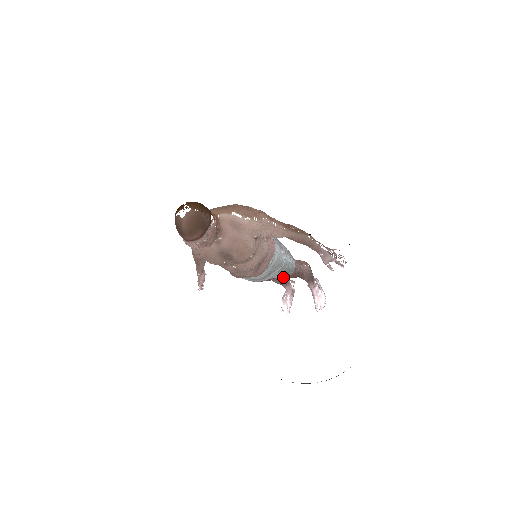
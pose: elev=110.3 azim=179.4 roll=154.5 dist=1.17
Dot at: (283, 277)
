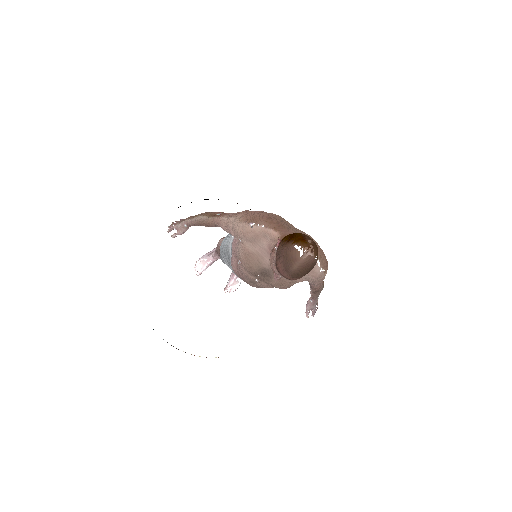
Dot at: occluded
